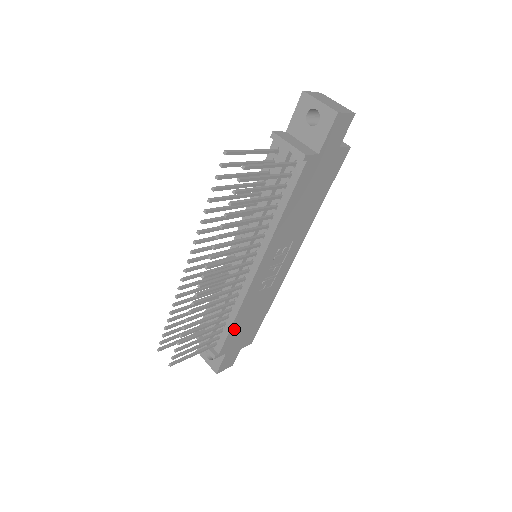
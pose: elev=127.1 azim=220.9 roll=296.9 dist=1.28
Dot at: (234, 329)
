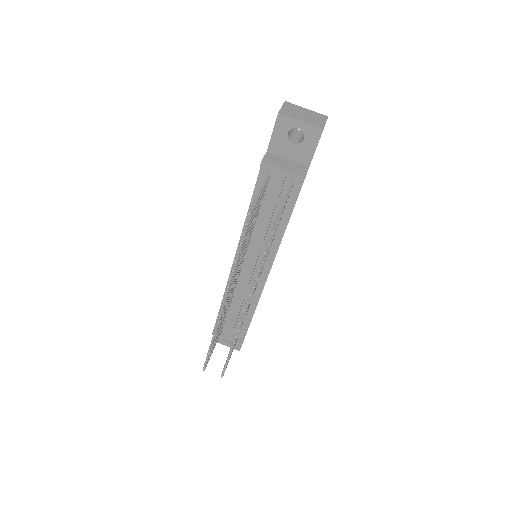
Dot at: occluded
